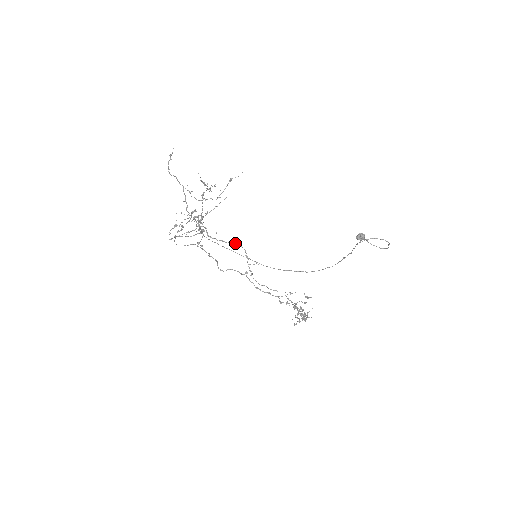
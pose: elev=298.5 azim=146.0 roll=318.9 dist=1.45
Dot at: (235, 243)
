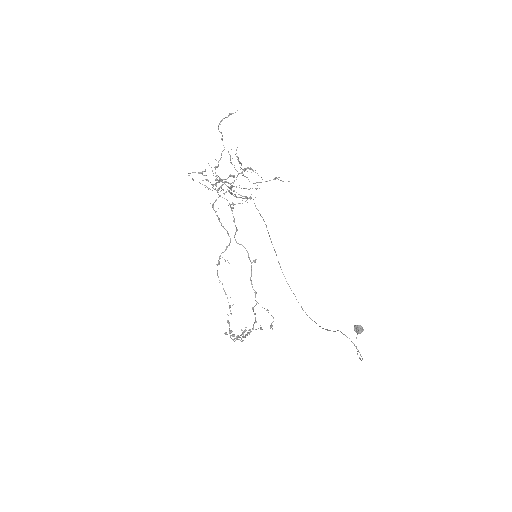
Dot at: occluded
